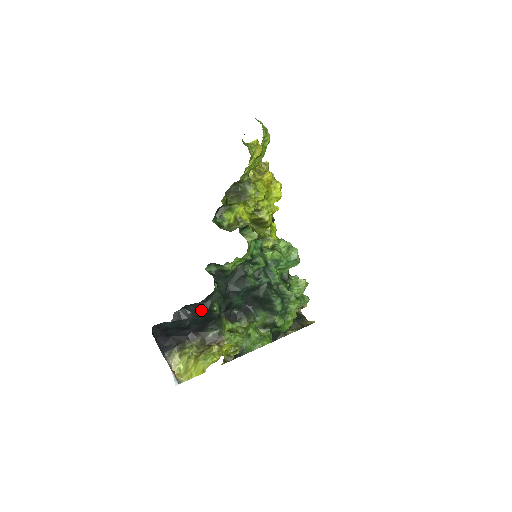
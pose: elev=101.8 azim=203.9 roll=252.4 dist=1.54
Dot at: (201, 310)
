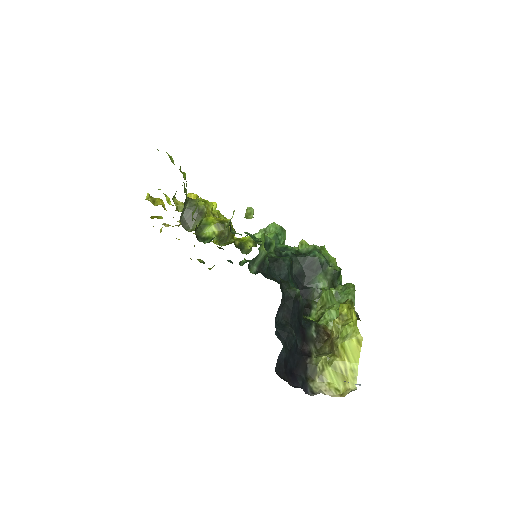
Dot at: (289, 308)
